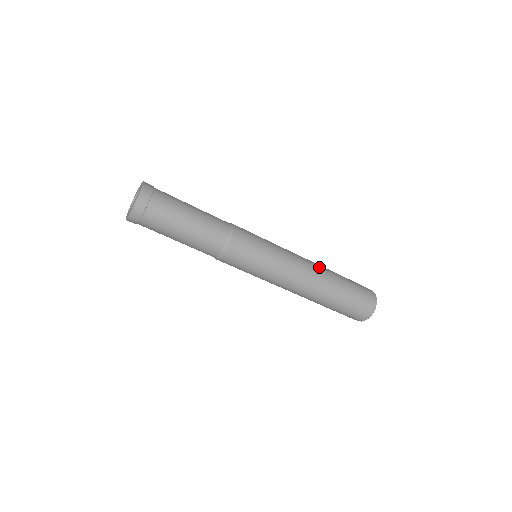
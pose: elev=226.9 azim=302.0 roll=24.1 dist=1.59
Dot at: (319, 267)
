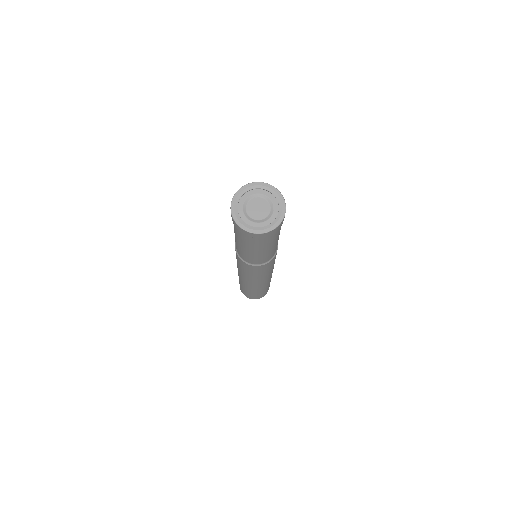
Dot at: occluded
